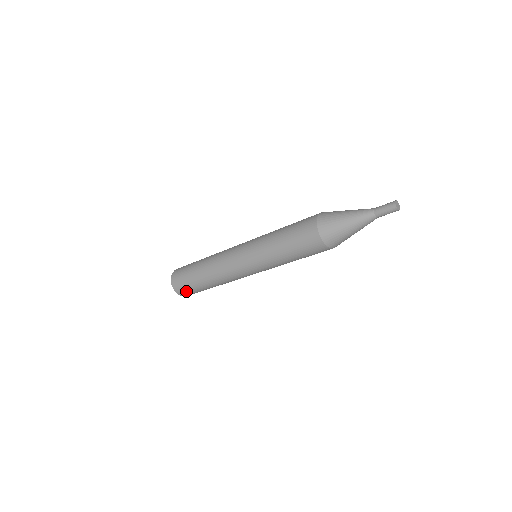
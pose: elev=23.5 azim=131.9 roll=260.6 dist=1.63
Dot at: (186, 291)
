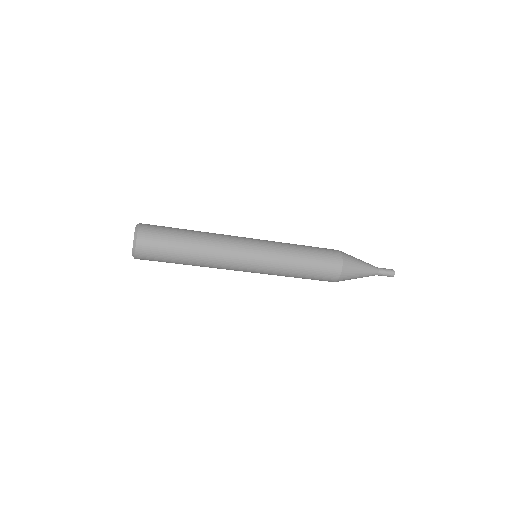
Dot at: (153, 243)
